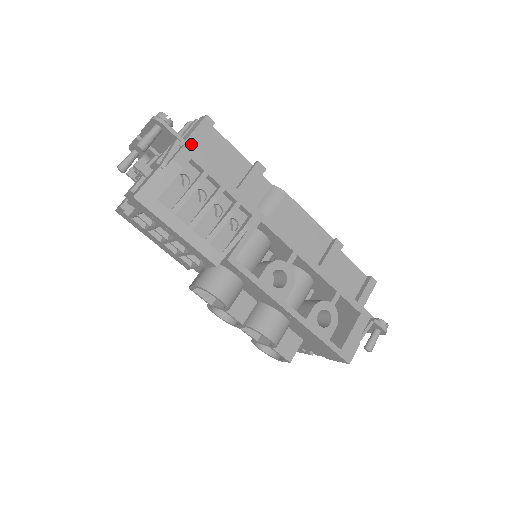
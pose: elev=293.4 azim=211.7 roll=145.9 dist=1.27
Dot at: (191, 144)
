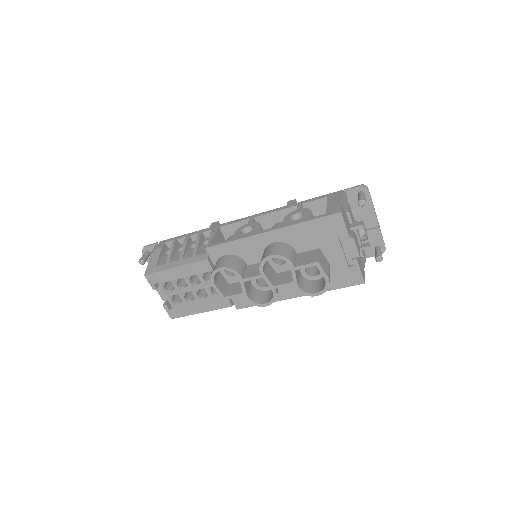
Dot at: occluded
